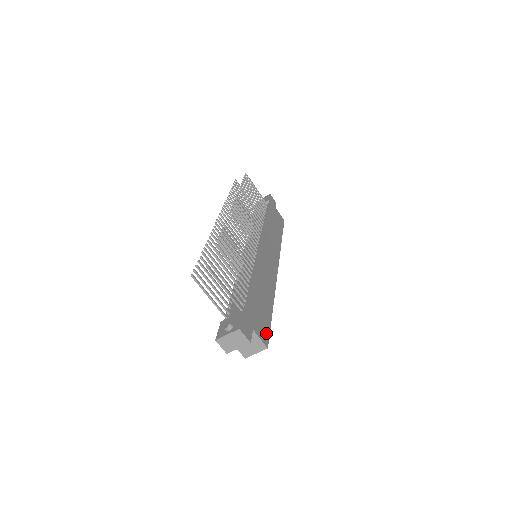
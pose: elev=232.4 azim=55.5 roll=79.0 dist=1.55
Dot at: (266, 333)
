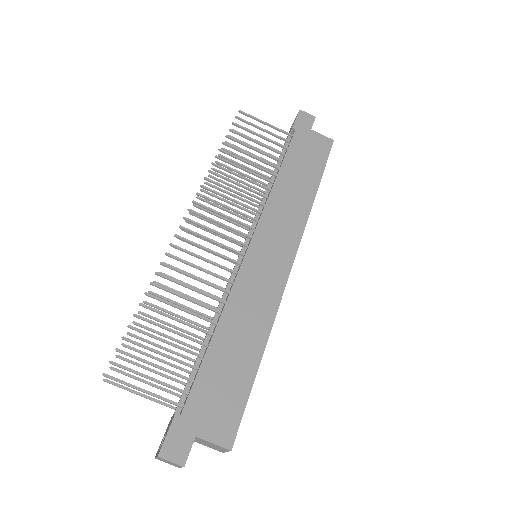
Dot at: (232, 422)
